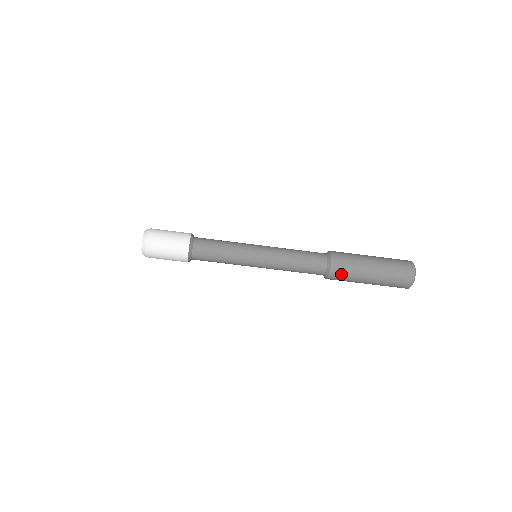
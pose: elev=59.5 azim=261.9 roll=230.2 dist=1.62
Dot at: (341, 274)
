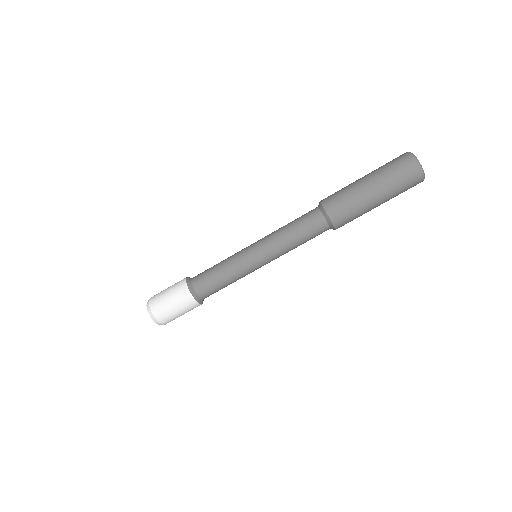
Dot at: (345, 219)
